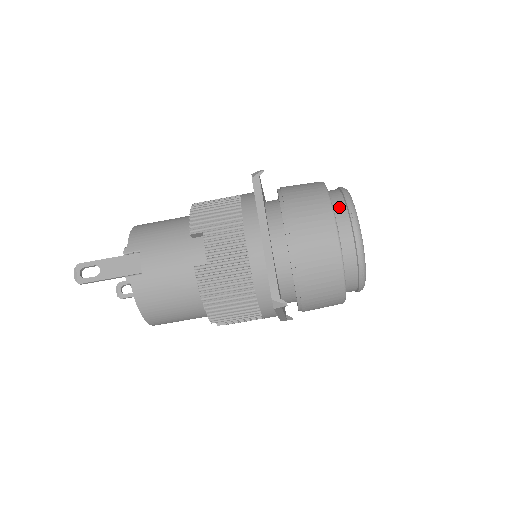
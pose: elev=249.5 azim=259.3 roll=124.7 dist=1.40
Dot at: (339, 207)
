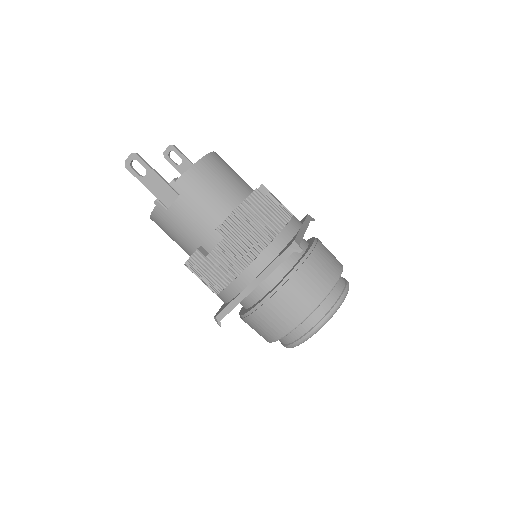
Dot at: (317, 315)
